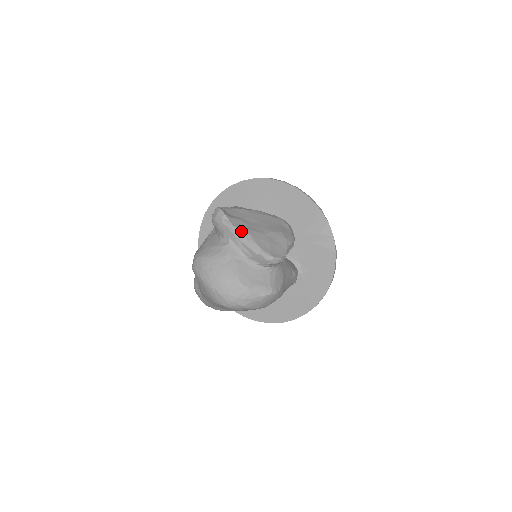
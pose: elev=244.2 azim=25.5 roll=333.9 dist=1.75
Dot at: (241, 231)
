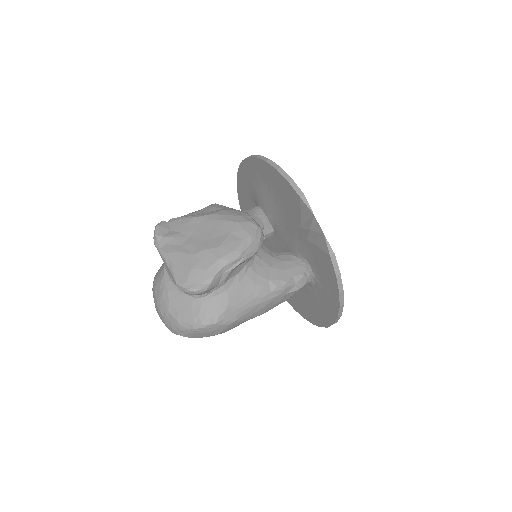
Dot at: (164, 255)
